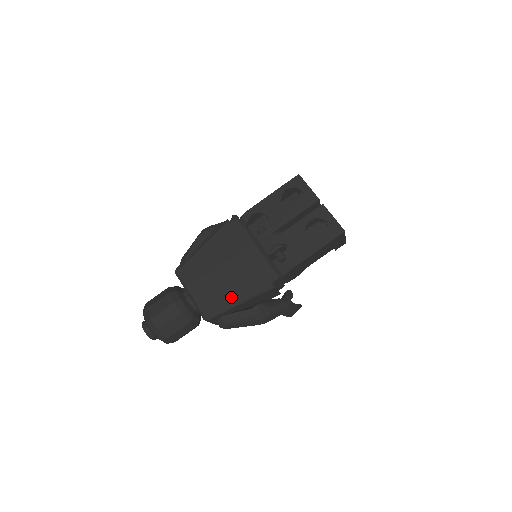
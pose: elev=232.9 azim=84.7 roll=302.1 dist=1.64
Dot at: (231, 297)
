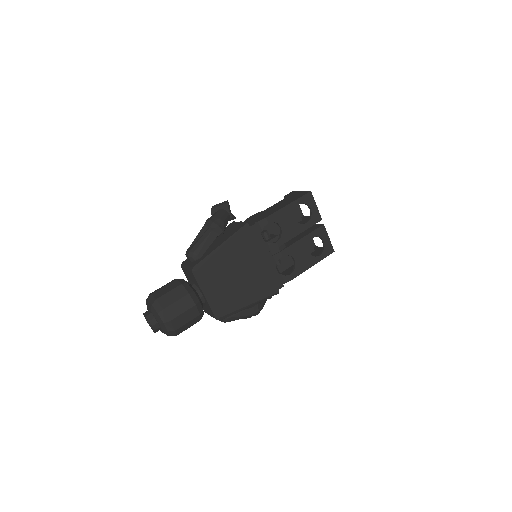
Dot at: (244, 301)
